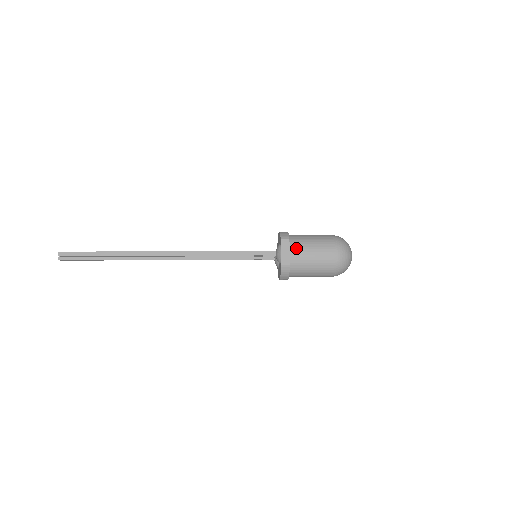
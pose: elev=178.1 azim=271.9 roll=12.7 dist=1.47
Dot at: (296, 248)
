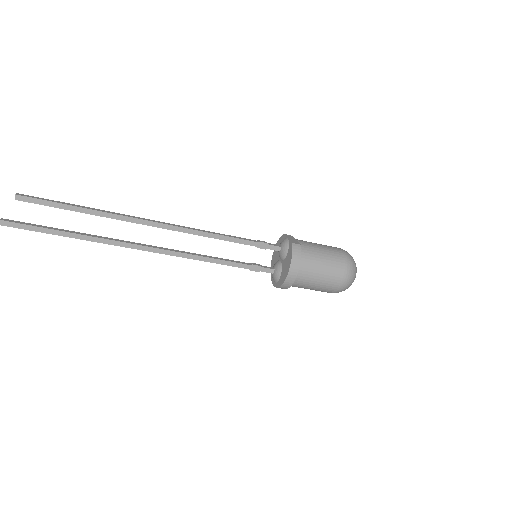
Dot at: (301, 240)
